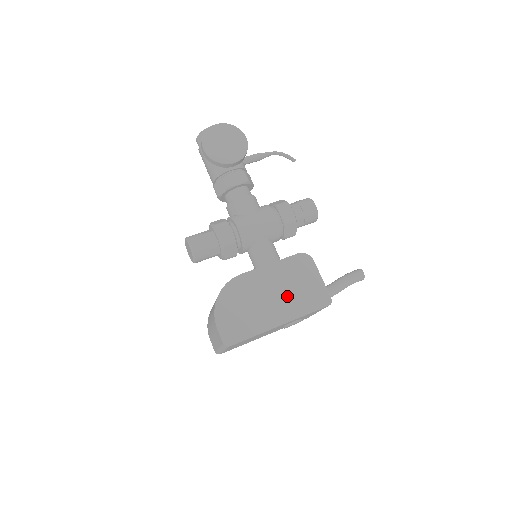
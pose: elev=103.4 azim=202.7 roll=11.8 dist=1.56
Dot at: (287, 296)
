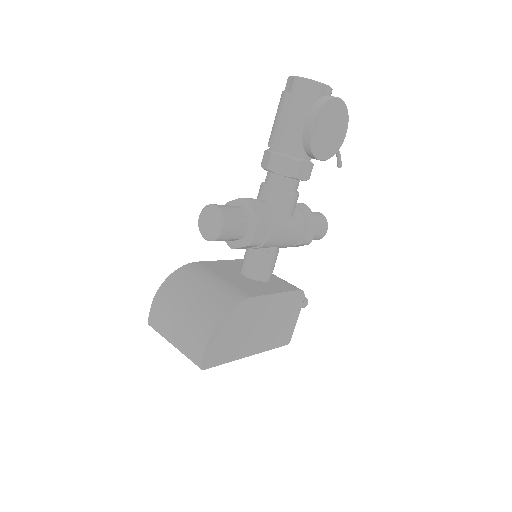
Dot at: (269, 329)
